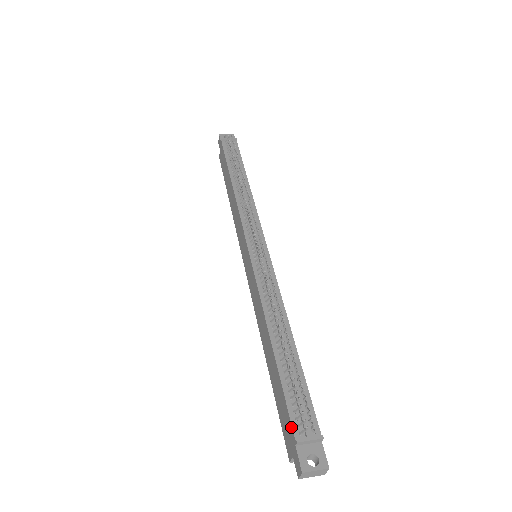
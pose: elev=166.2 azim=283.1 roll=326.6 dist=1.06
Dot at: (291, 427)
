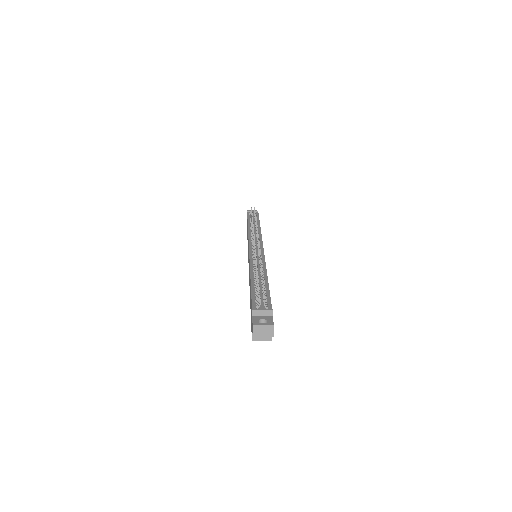
Dot at: (252, 308)
